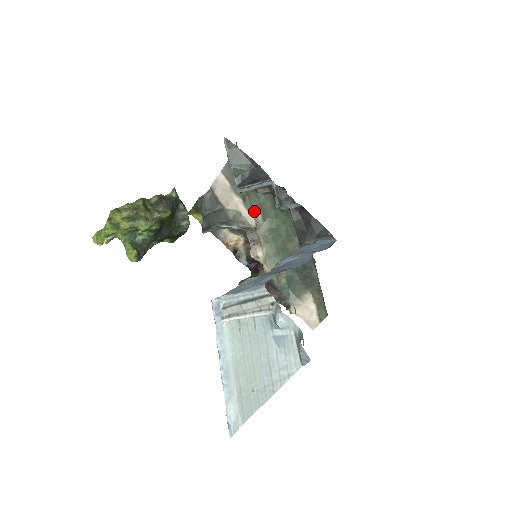
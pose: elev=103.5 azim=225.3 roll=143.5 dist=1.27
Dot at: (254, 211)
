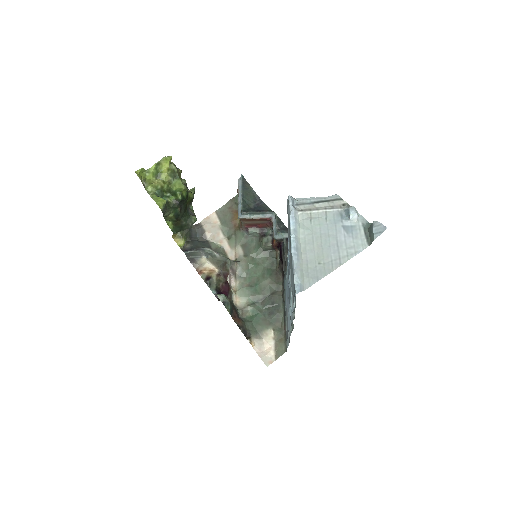
Dot at: (237, 248)
